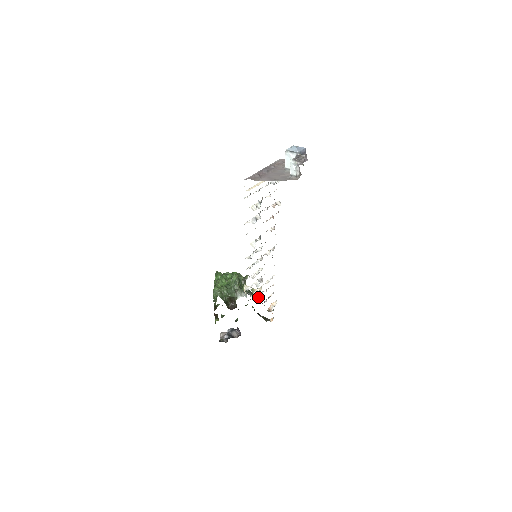
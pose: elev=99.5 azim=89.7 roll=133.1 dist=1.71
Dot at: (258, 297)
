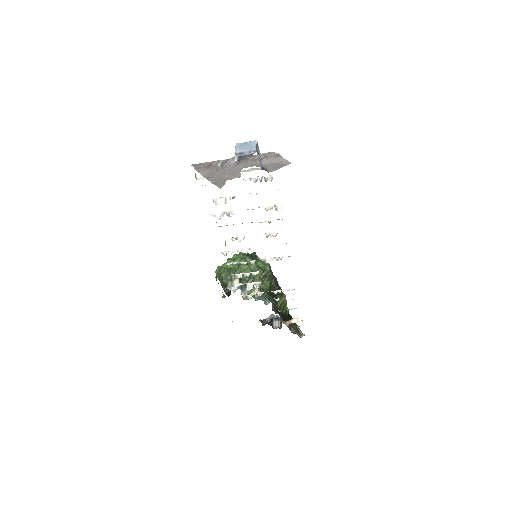
Dot at: (267, 301)
